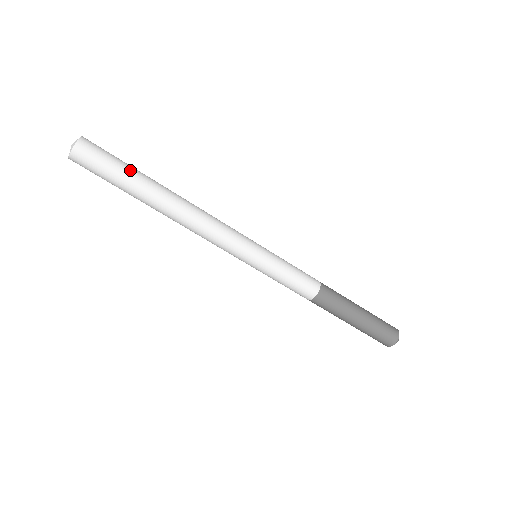
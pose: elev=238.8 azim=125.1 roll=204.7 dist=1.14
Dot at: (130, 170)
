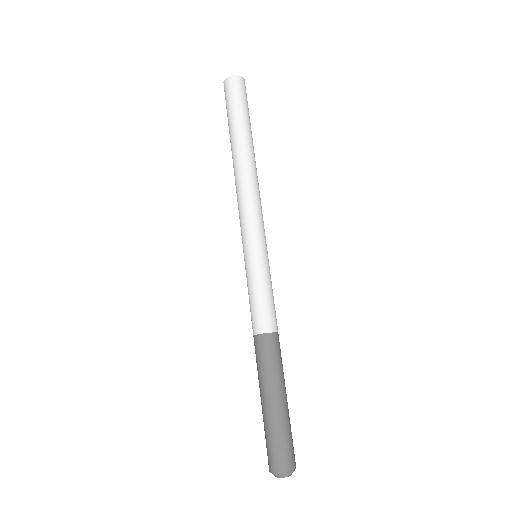
Dot at: (244, 116)
